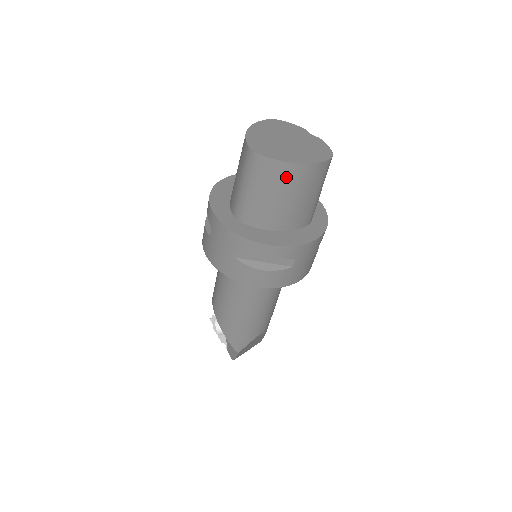
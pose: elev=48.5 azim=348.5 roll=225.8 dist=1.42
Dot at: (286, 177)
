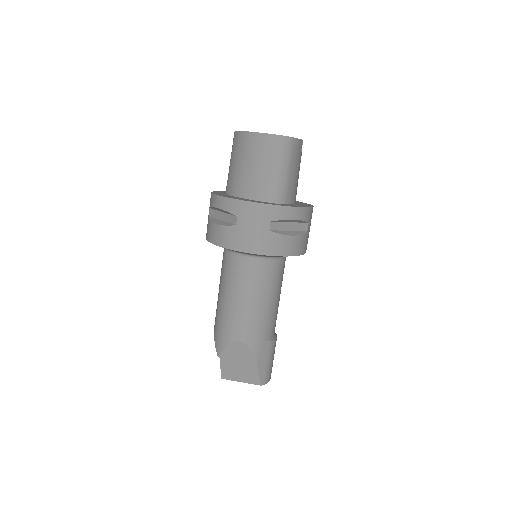
Dot at: (244, 144)
